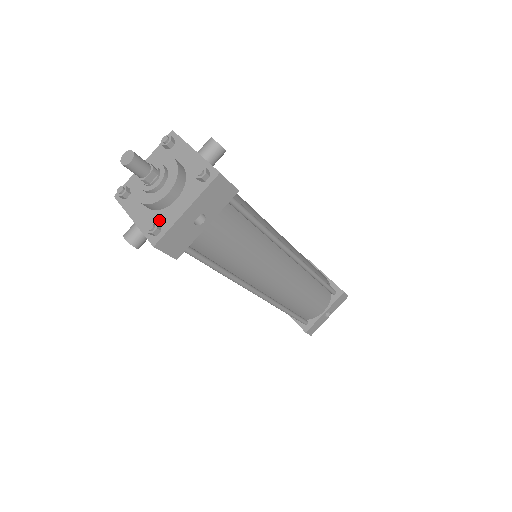
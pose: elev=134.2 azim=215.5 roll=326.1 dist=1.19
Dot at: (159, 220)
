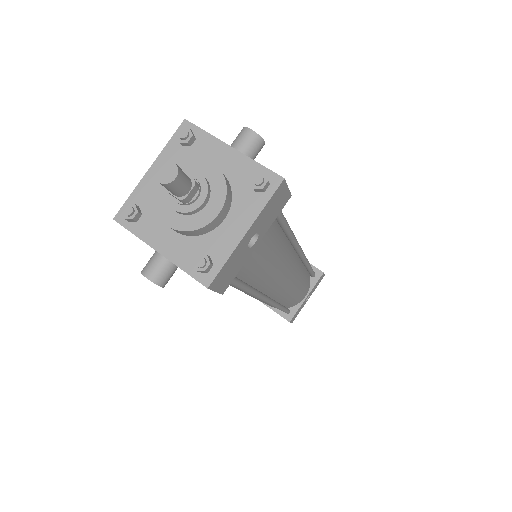
Dot at: (205, 250)
